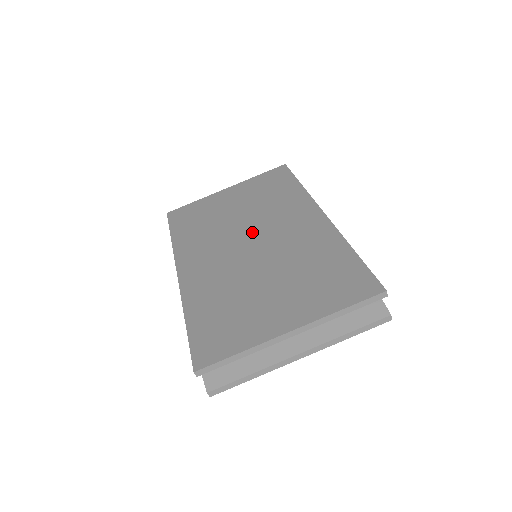
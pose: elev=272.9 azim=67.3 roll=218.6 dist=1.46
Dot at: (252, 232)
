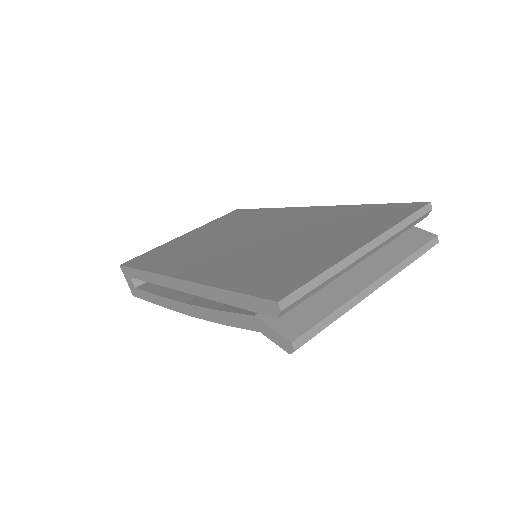
Dot at: (244, 235)
